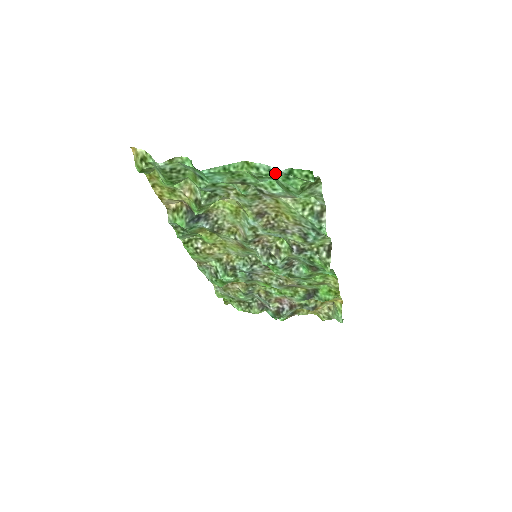
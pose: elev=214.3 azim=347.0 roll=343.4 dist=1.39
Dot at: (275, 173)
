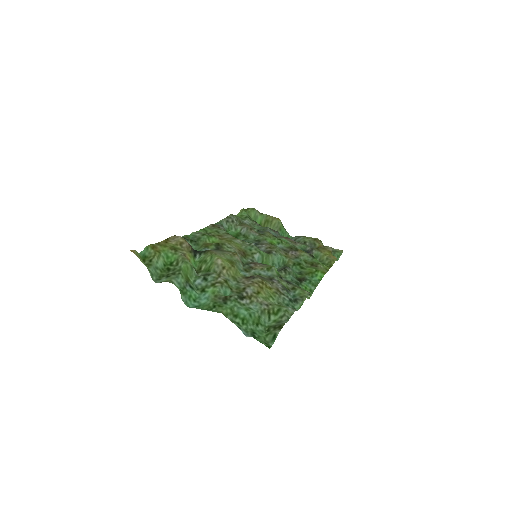
Dot at: (244, 330)
